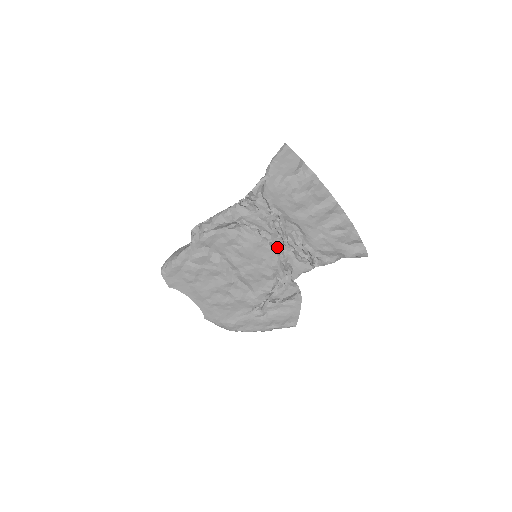
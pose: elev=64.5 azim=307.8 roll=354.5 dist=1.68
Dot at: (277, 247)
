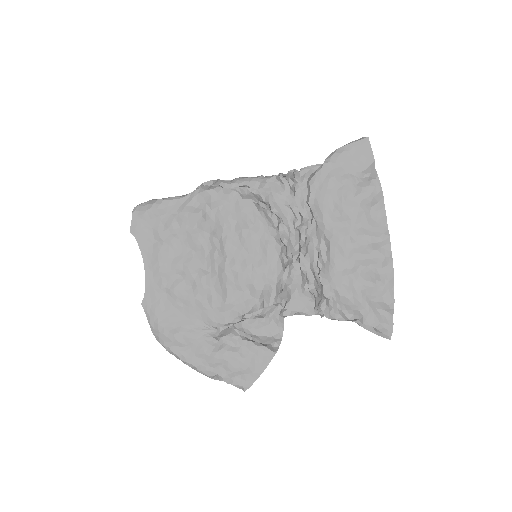
Dot at: (288, 257)
